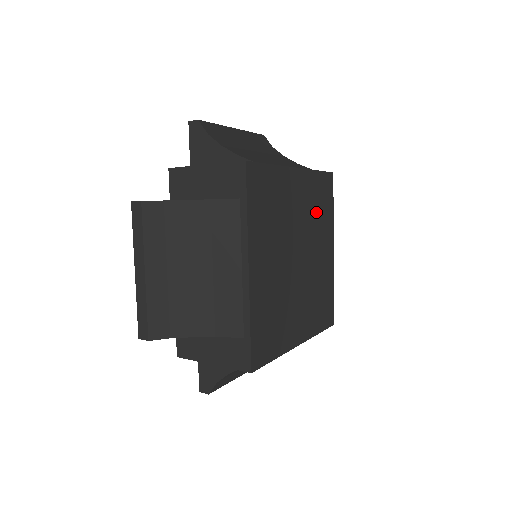
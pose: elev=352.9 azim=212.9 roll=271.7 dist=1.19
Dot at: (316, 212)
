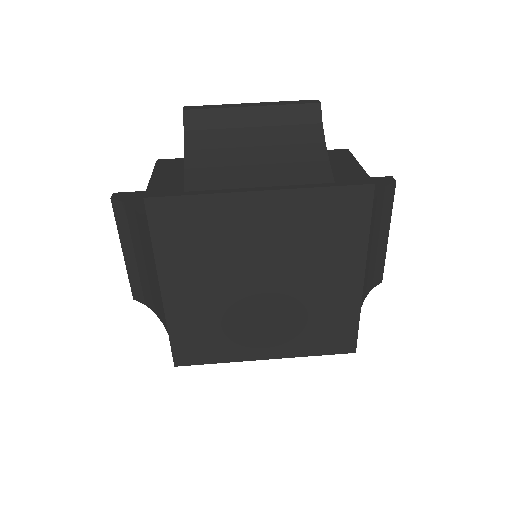
Dot at: (314, 237)
